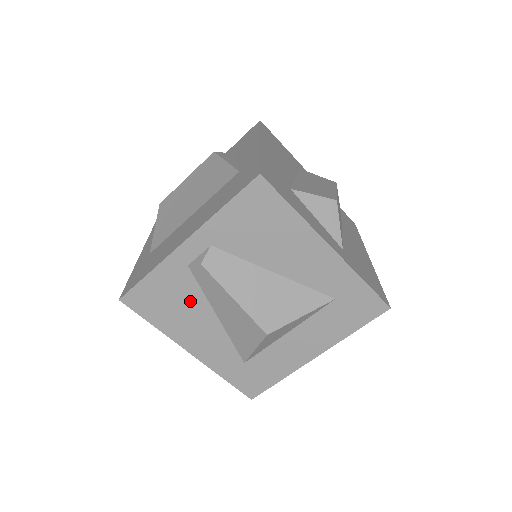
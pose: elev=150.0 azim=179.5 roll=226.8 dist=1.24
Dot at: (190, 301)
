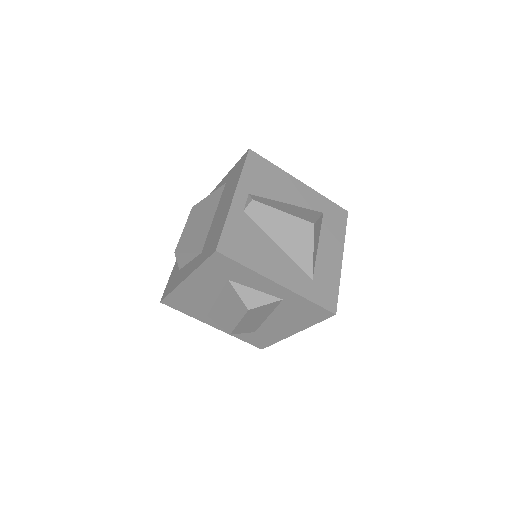
Dot at: (257, 238)
